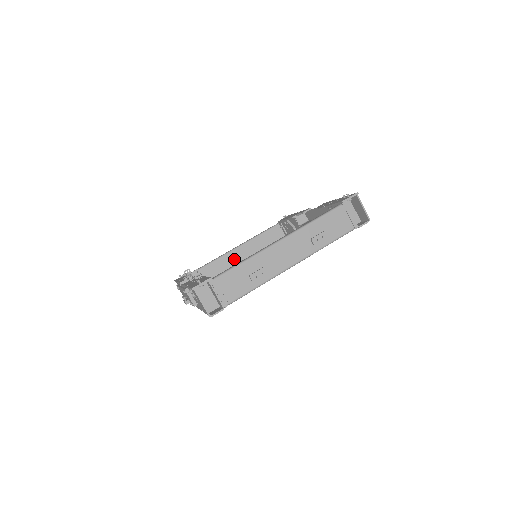
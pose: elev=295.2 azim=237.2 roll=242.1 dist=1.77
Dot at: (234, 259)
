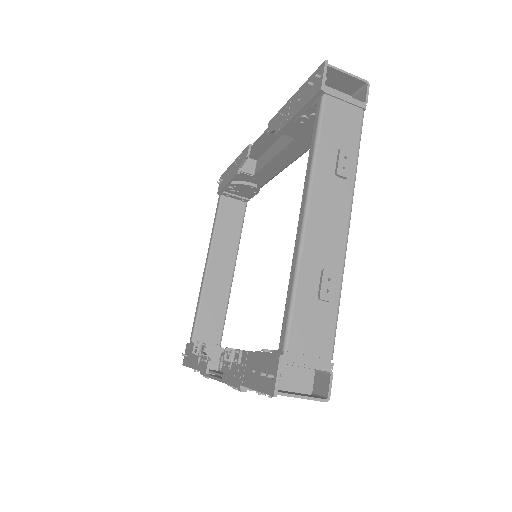
Dot at: (217, 278)
